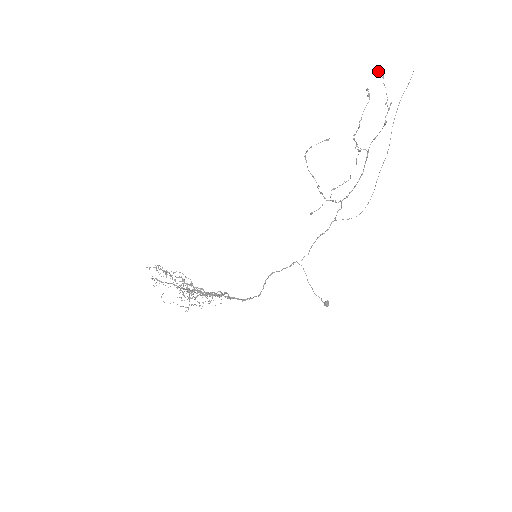
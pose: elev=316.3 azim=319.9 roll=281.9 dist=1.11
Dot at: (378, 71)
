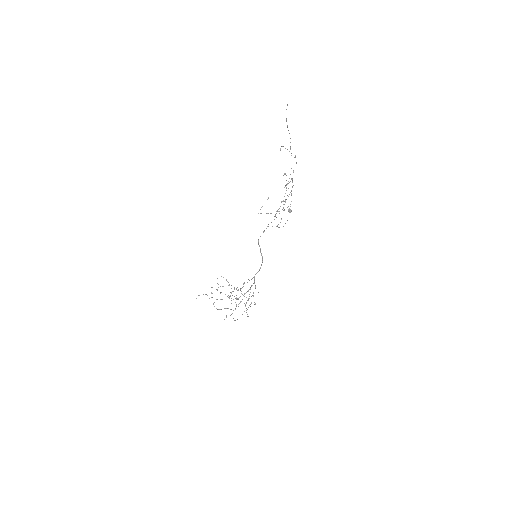
Dot at: occluded
